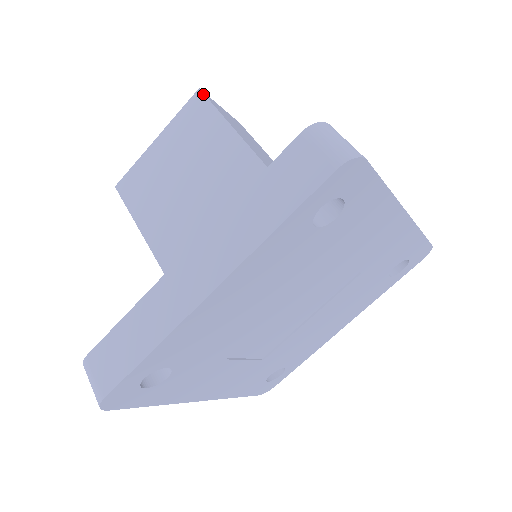
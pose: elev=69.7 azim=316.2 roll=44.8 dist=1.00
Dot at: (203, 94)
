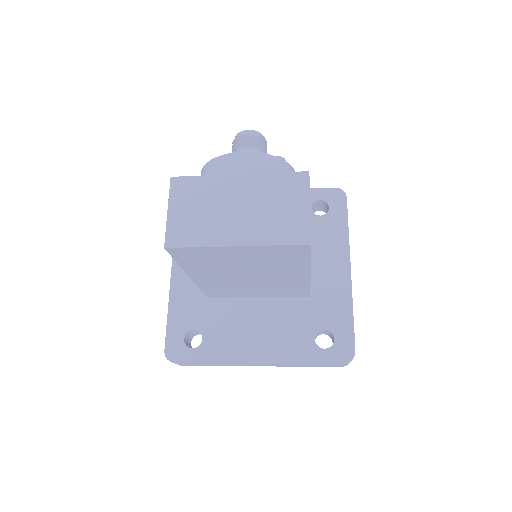
Dot at: (310, 249)
